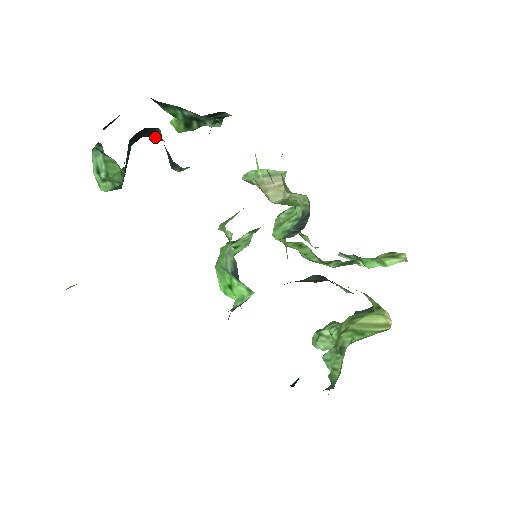
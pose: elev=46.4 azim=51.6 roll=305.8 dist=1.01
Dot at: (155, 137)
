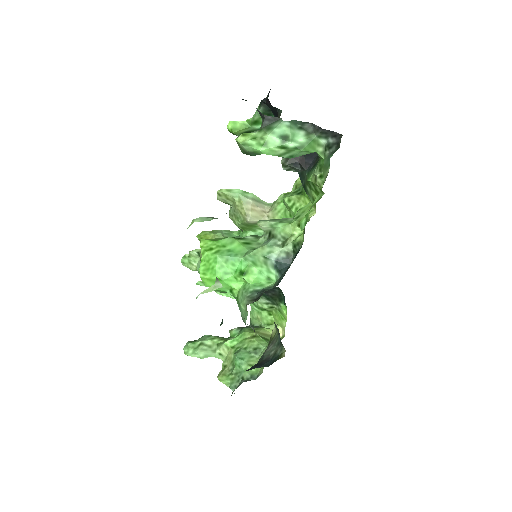
Dot at: occluded
